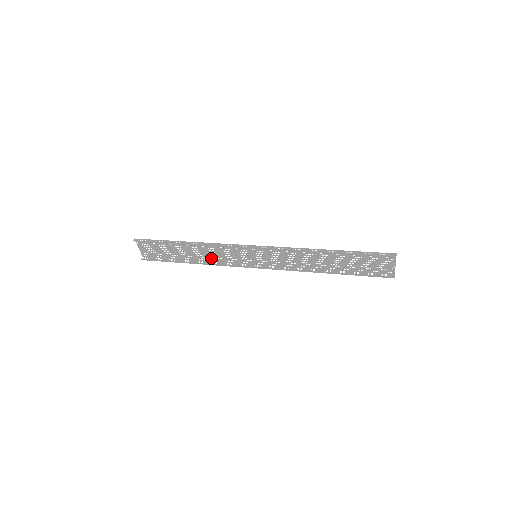
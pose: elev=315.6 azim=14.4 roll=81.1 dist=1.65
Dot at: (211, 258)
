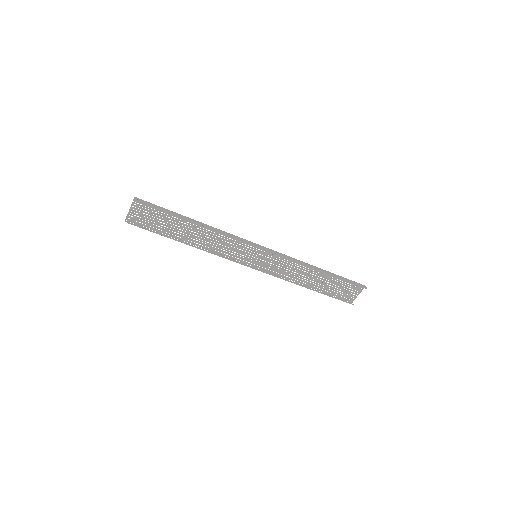
Dot at: (208, 245)
